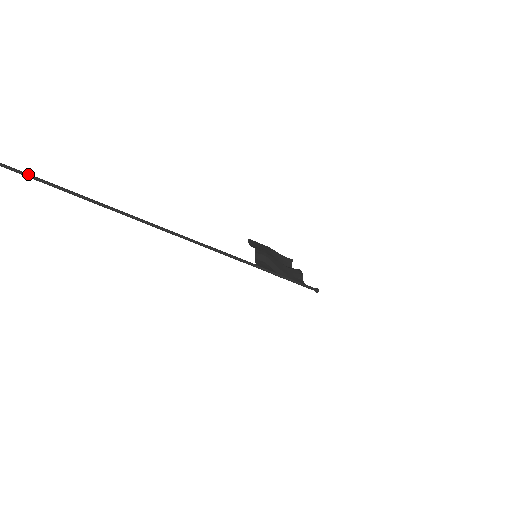
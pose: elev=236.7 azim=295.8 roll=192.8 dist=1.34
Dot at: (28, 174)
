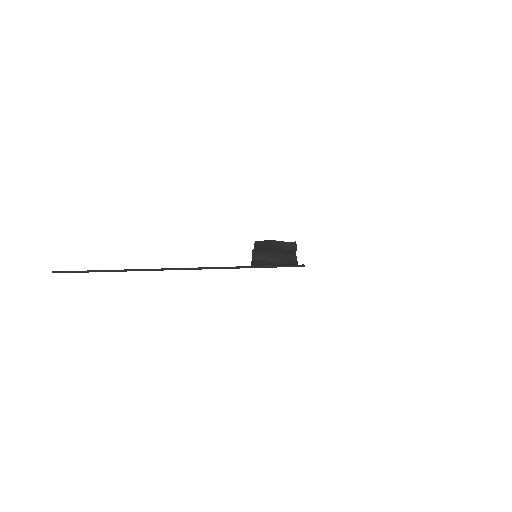
Dot at: (87, 271)
